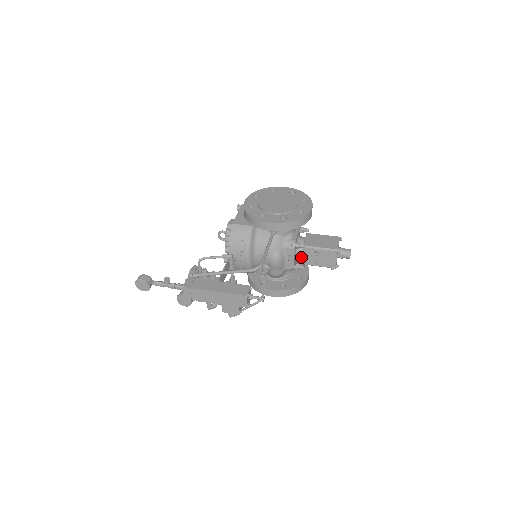
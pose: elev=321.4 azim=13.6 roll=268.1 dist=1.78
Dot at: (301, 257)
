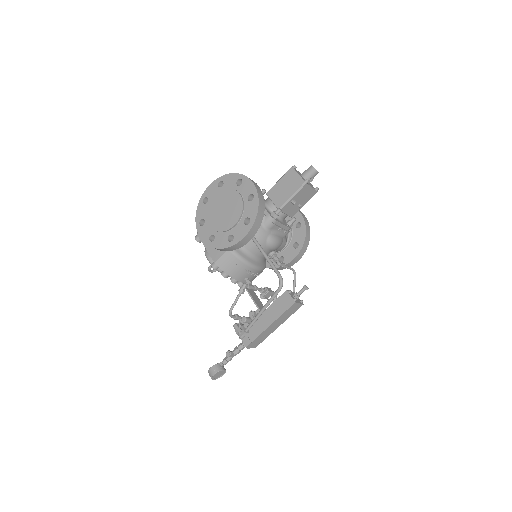
Dot at: (285, 216)
